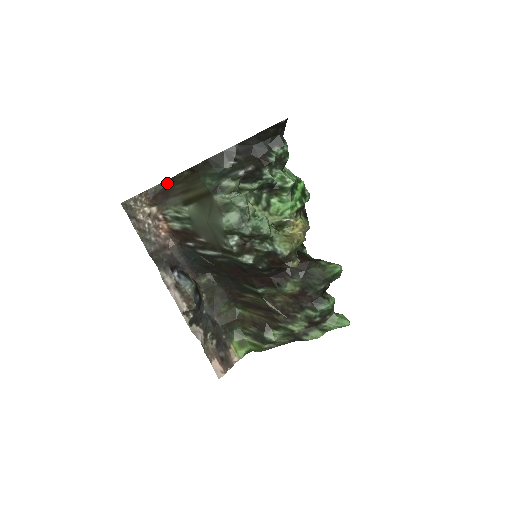
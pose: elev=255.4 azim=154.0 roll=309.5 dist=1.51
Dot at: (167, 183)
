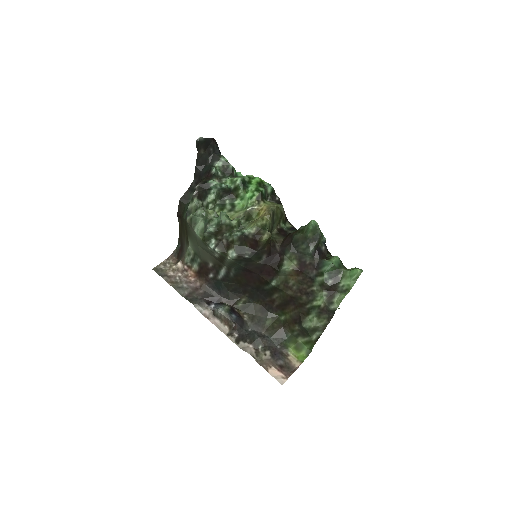
Dot at: (180, 240)
